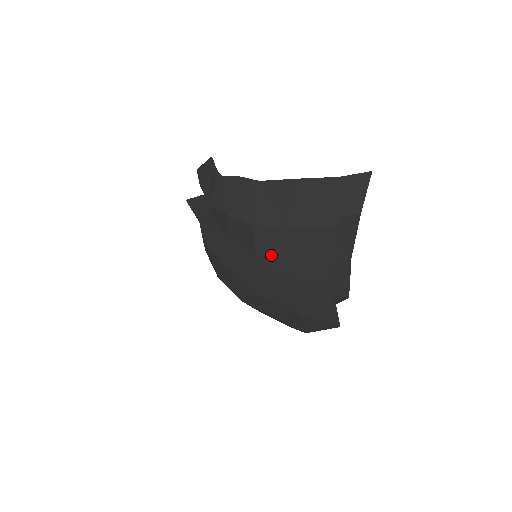
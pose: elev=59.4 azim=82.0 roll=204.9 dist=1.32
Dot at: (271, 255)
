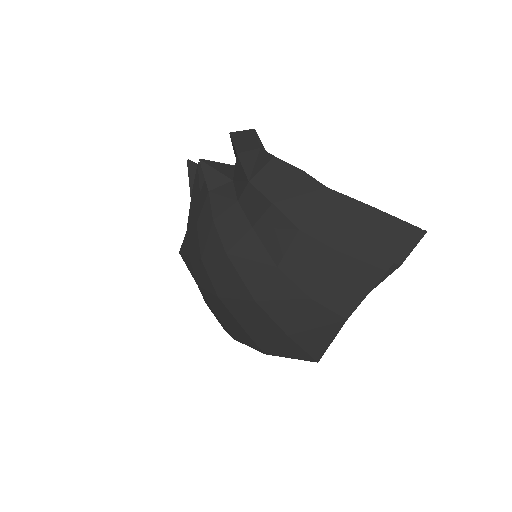
Dot at: (300, 267)
